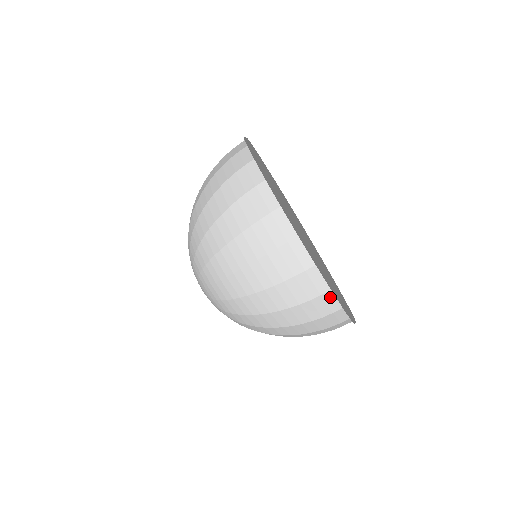
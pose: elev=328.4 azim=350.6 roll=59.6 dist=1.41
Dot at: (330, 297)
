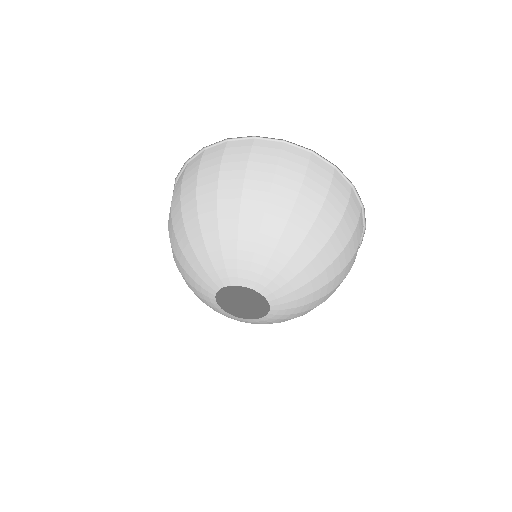
Dot at: (361, 216)
